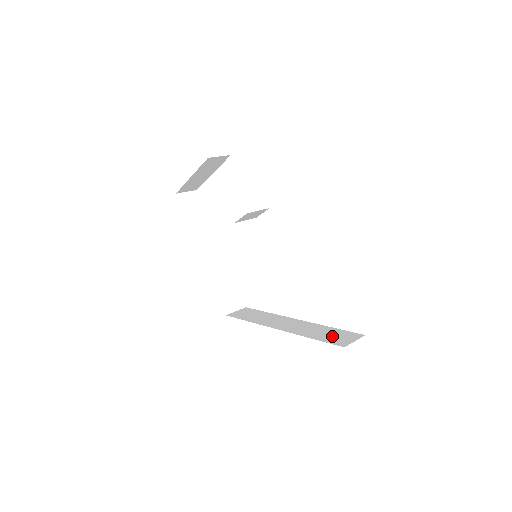
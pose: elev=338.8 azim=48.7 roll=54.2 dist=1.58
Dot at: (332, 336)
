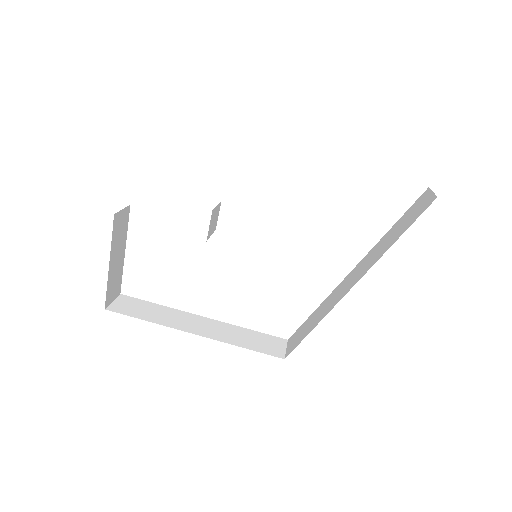
Dot at: (408, 218)
